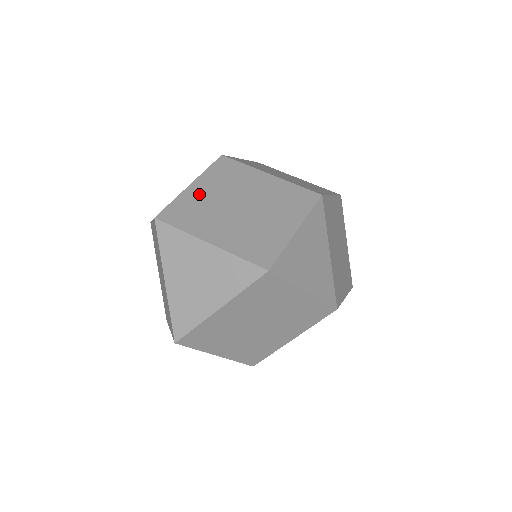
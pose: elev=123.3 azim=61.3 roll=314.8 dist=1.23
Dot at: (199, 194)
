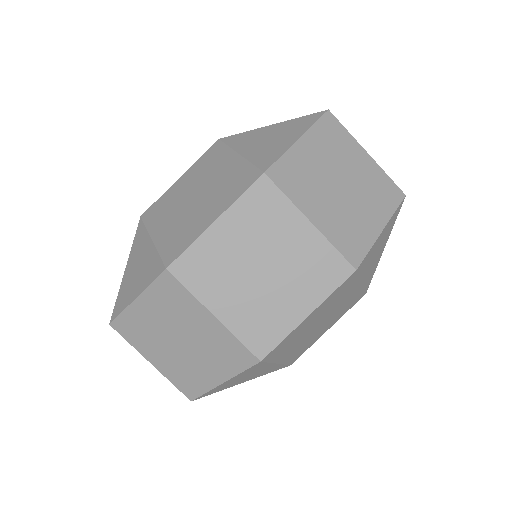
Dot at: (143, 315)
